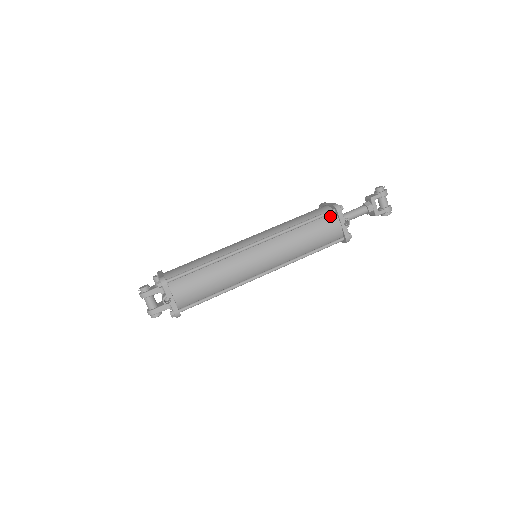
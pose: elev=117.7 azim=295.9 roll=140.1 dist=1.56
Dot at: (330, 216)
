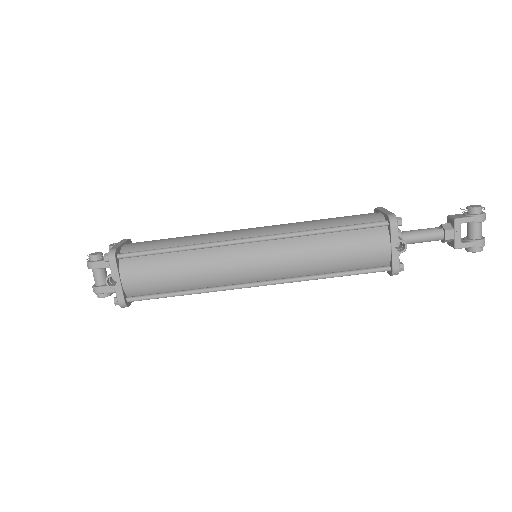
Dot at: (378, 230)
